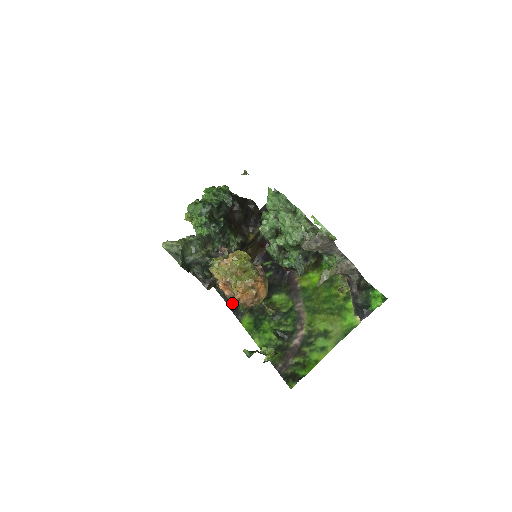
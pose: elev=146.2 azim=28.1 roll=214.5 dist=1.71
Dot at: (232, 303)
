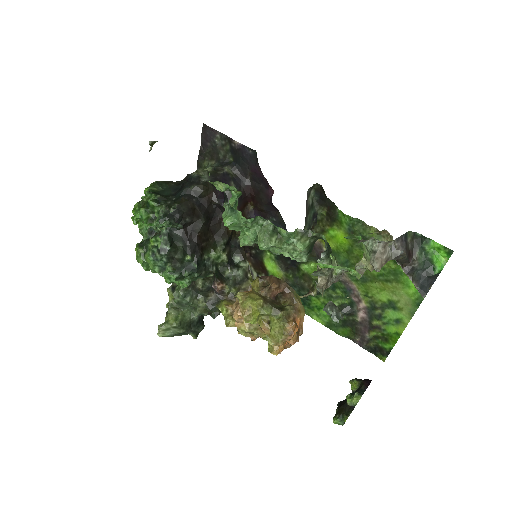
Dot at: occluded
